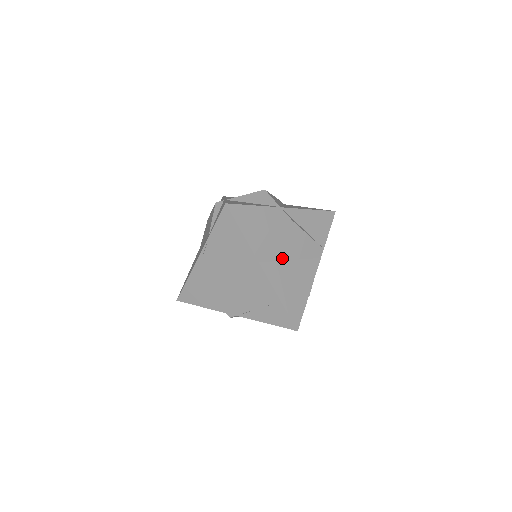
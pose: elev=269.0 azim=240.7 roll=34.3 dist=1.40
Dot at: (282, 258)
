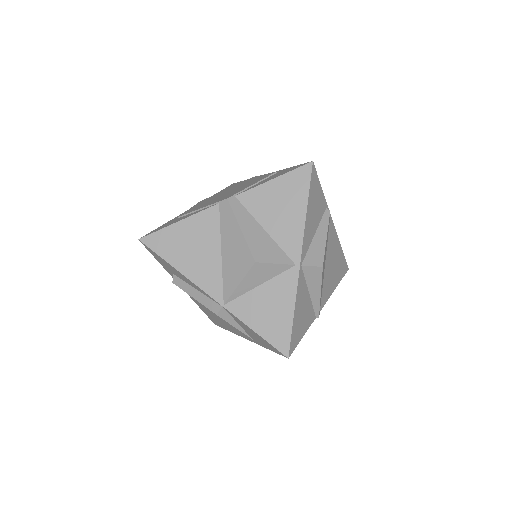
Dot at: (323, 278)
